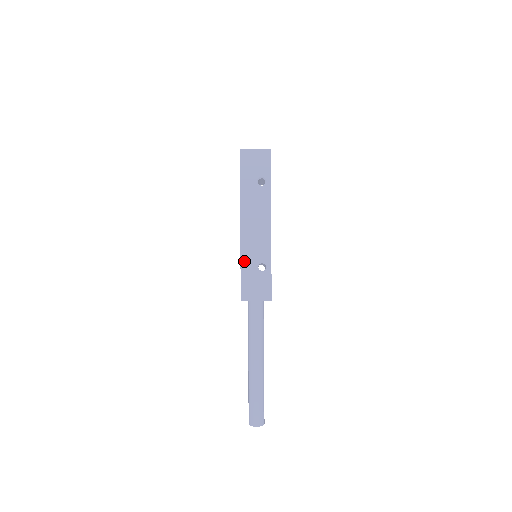
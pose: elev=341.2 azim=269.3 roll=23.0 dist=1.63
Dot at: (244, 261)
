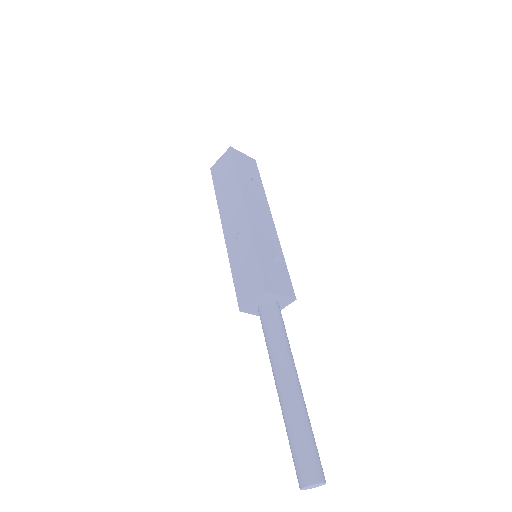
Dot at: (259, 247)
